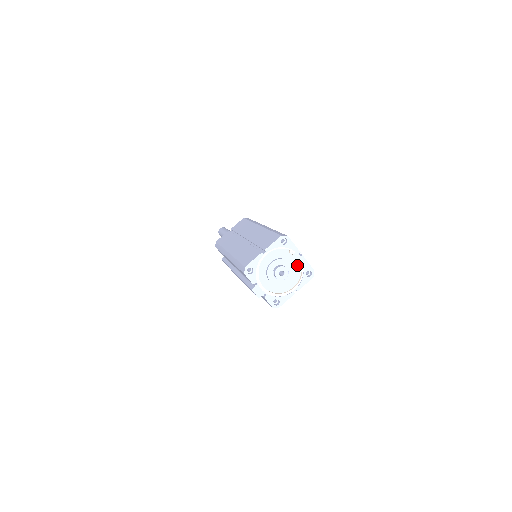
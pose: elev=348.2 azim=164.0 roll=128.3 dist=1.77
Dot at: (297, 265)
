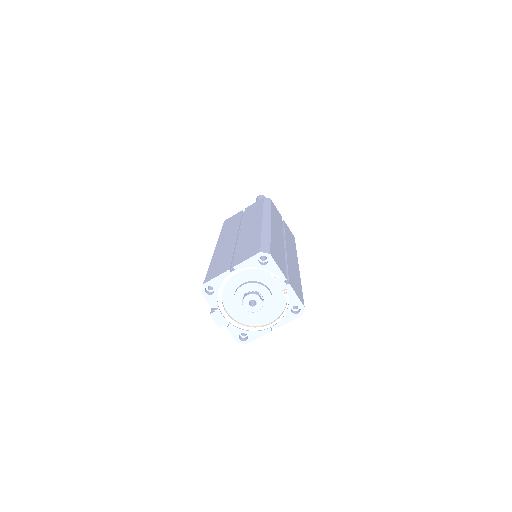
Dot at: (281, 294)
